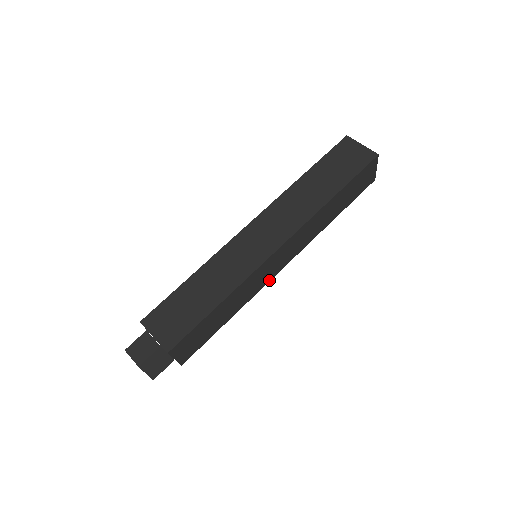
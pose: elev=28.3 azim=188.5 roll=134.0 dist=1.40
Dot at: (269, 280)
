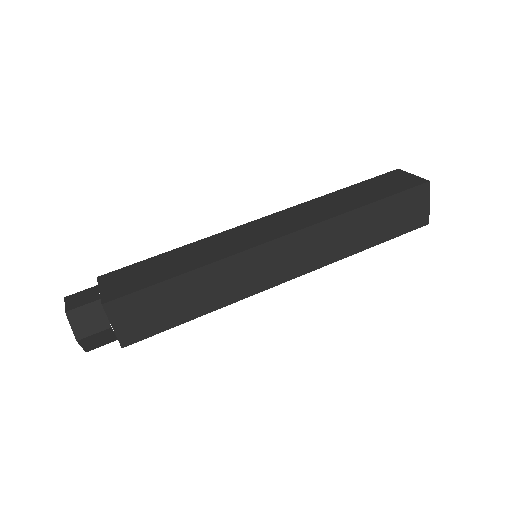
Dot at: (264, 288)
